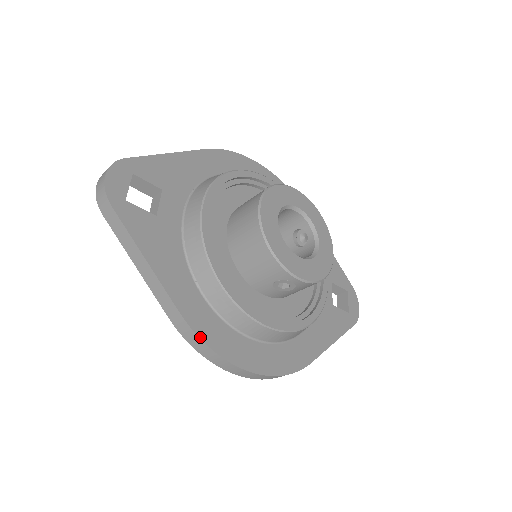
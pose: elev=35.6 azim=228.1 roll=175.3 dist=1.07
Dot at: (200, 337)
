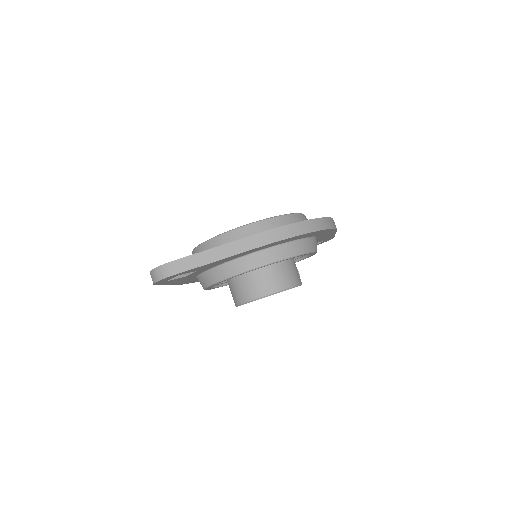
Dot at: occluded
